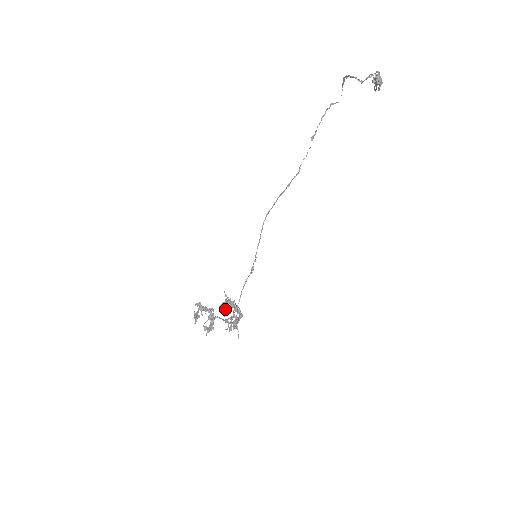
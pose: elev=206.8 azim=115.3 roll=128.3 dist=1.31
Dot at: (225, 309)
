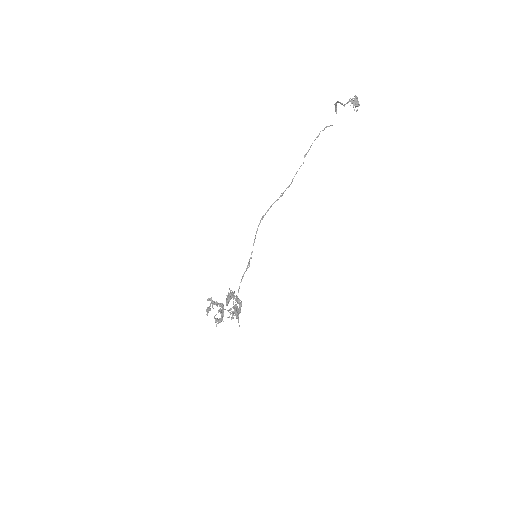
Dot at: (227, 300)
